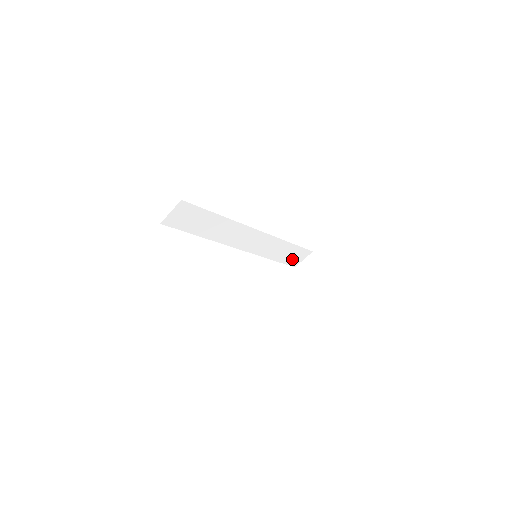
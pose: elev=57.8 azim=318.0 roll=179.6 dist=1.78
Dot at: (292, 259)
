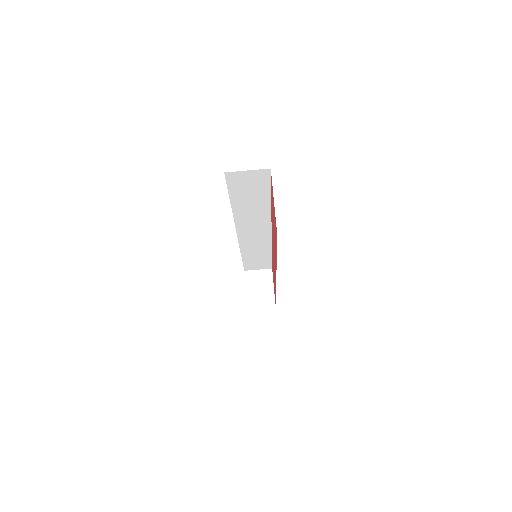
Dot at: (253, 264)
